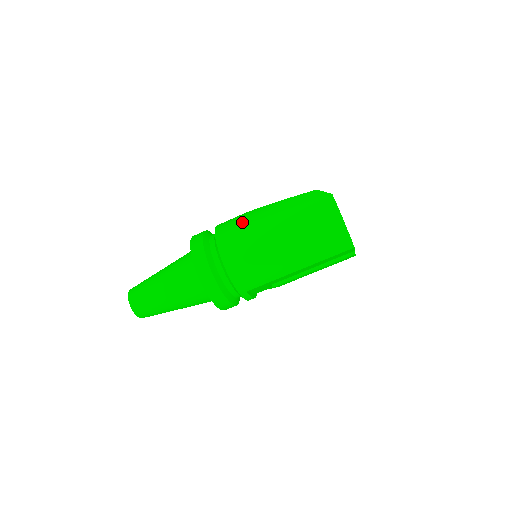
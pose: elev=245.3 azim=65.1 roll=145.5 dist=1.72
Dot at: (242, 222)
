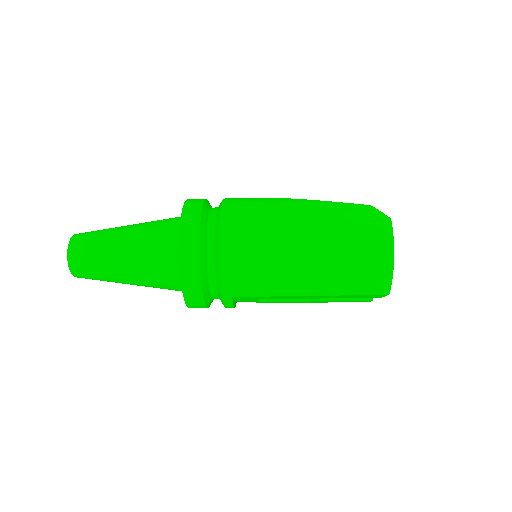
Dot at: (262, 207)
